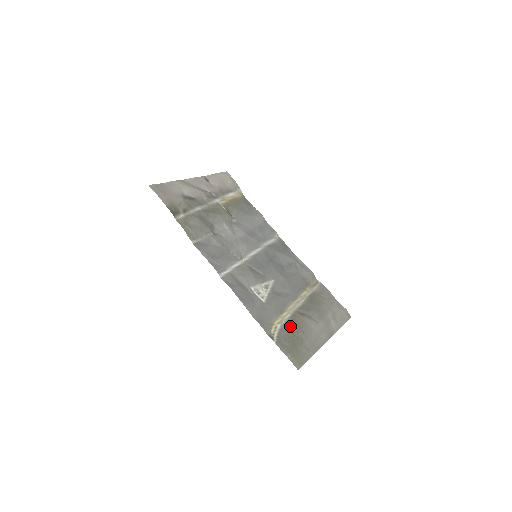
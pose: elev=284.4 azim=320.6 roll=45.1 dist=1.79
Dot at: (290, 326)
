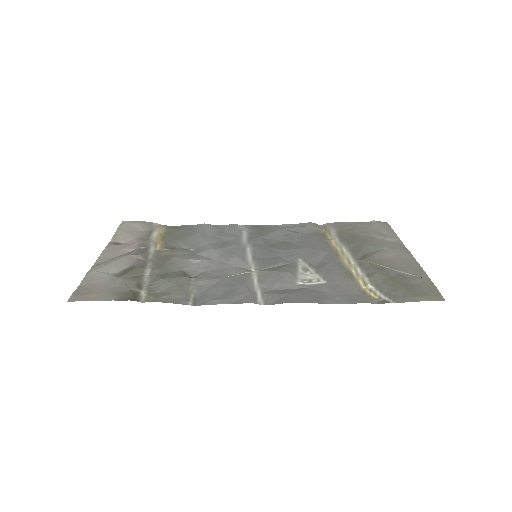
Dot at: (376, 276)
